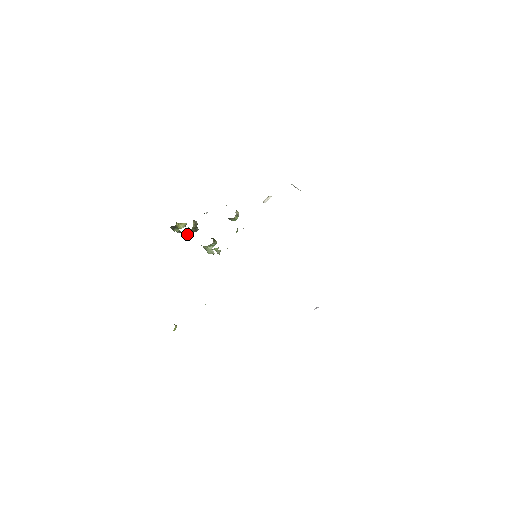
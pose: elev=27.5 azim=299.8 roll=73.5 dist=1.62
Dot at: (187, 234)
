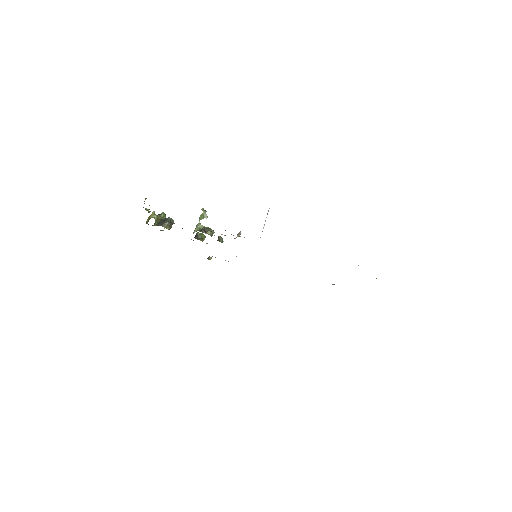
Dot at: occluded
